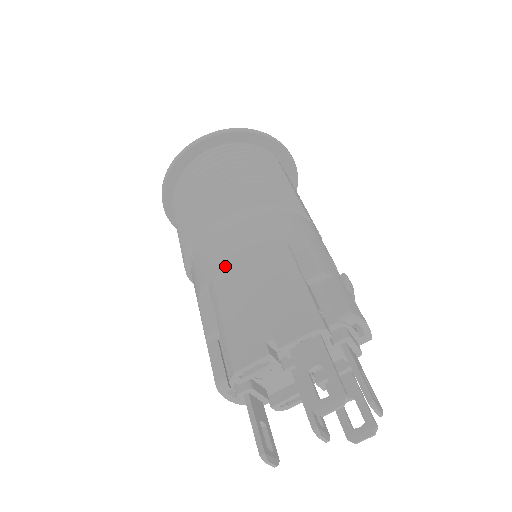
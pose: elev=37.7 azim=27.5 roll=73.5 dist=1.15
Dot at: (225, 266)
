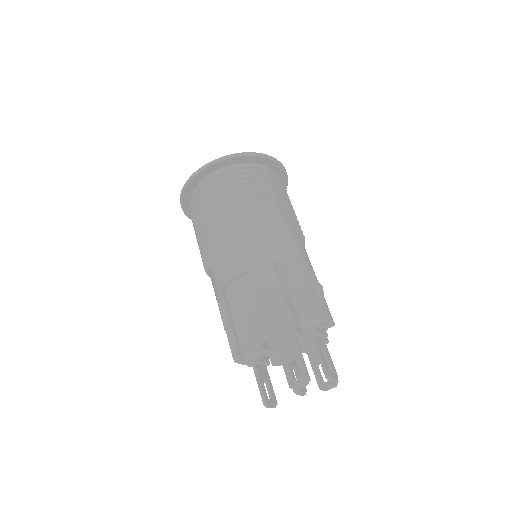
Dot at: (232, 281)
